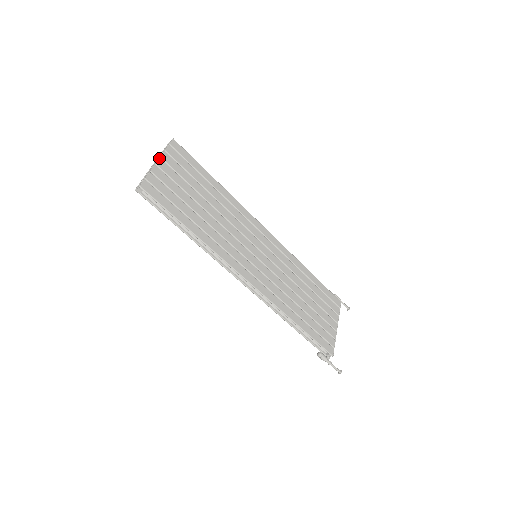
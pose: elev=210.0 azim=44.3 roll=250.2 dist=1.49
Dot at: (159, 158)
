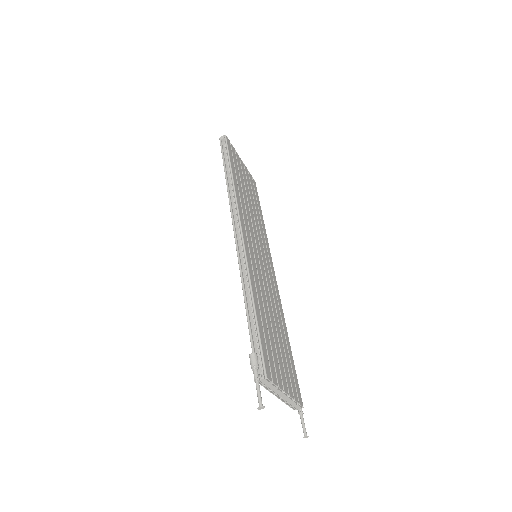
Dot at: occluded
